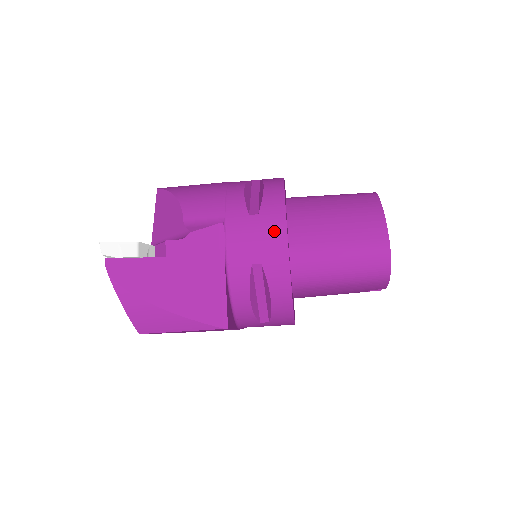
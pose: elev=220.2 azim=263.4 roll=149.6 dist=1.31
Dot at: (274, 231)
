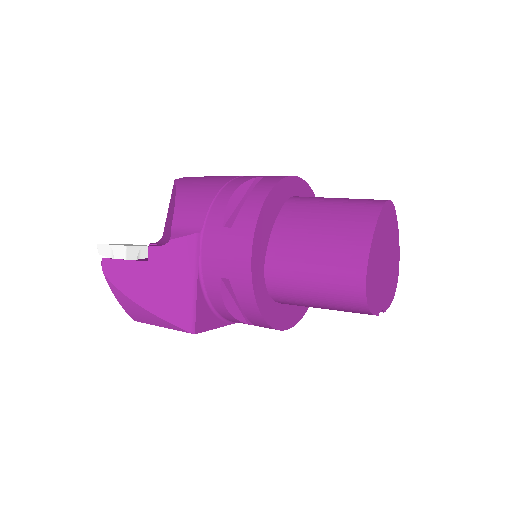
Dot at: (240, 249)
